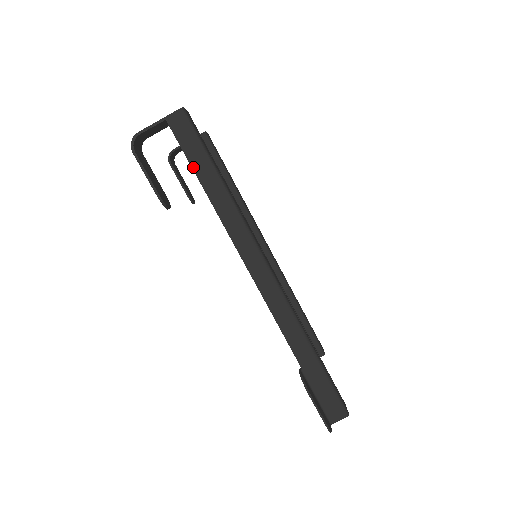
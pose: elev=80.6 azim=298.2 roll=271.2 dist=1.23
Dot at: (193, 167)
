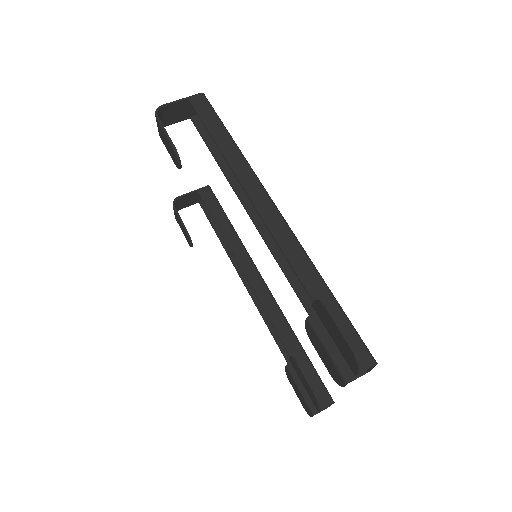
Dot at: (208, 128)
